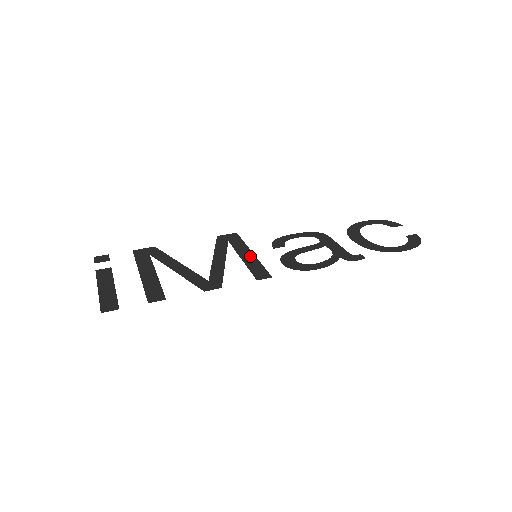
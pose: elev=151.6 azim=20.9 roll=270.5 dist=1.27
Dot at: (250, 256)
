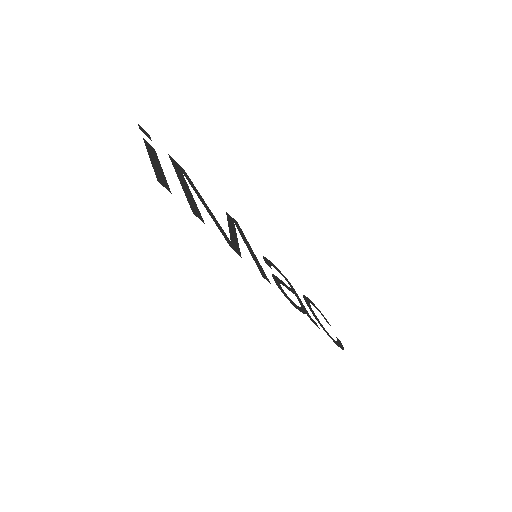
Dot at: (253, 252)
